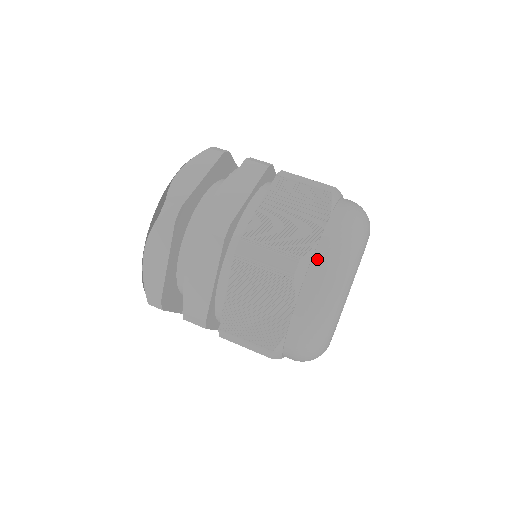
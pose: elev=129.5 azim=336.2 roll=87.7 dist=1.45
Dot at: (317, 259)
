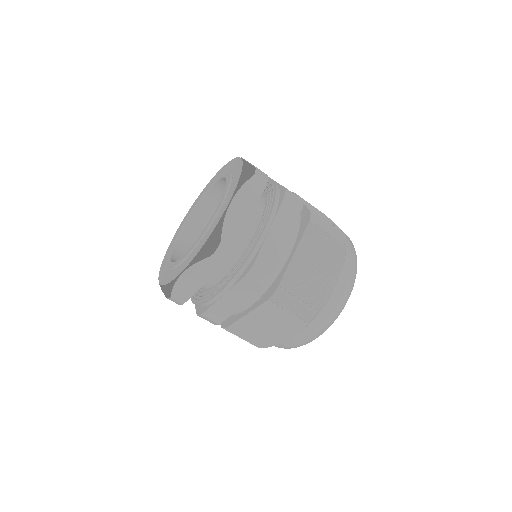
Dot at: (326, 308)
